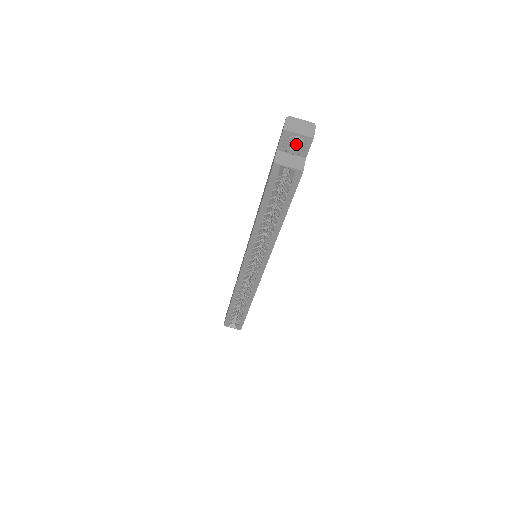
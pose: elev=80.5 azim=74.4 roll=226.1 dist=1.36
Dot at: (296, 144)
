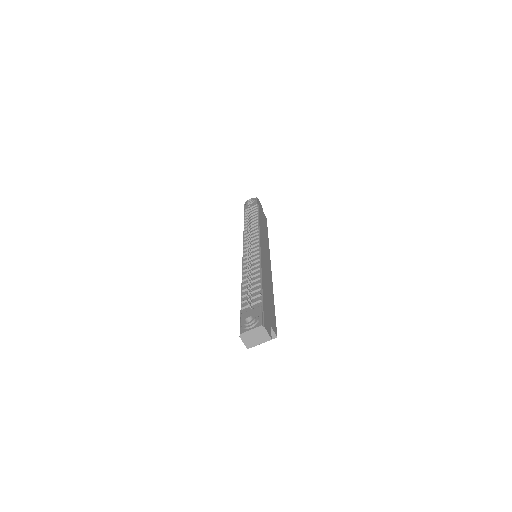
Dot at: occluded
